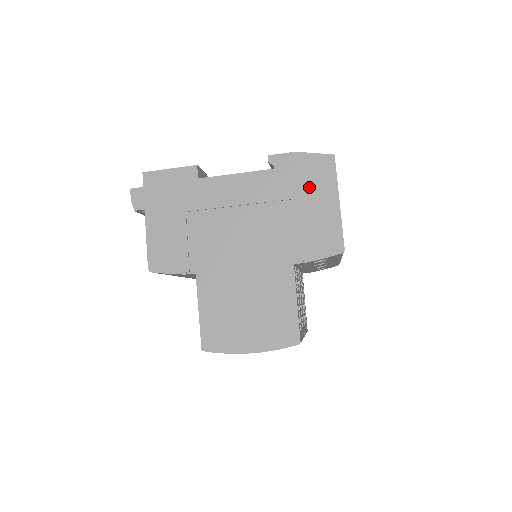
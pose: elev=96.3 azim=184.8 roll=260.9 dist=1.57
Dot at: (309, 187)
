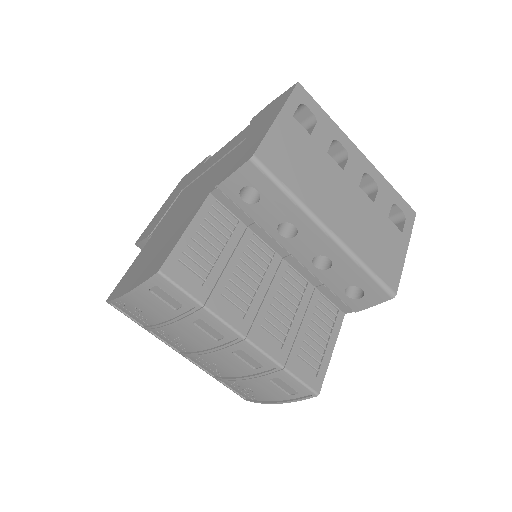
Dot at: (263, 120)
